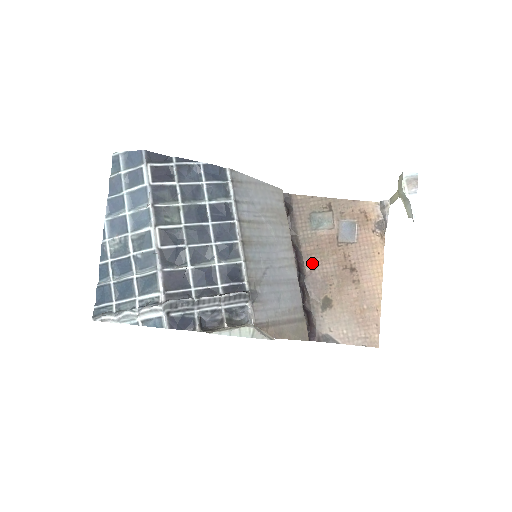
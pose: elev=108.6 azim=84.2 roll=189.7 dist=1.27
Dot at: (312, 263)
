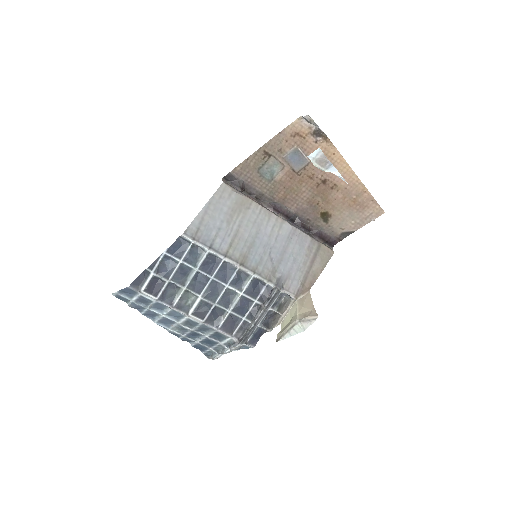
Dot at: (292, 202)
